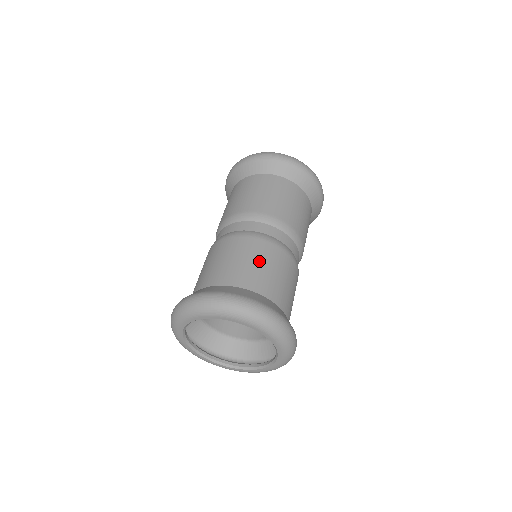
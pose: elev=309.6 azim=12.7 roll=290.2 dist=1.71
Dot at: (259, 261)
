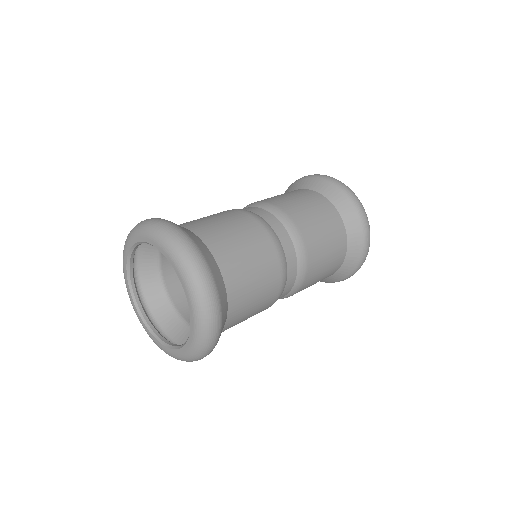
Dot at: occluded
